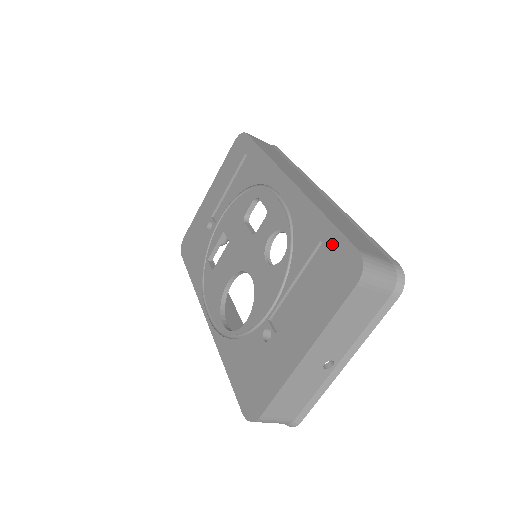
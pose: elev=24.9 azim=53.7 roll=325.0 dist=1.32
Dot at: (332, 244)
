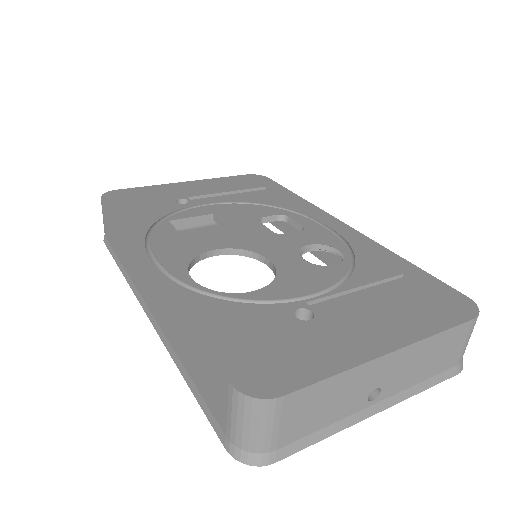
Dot at: (425, 281)
